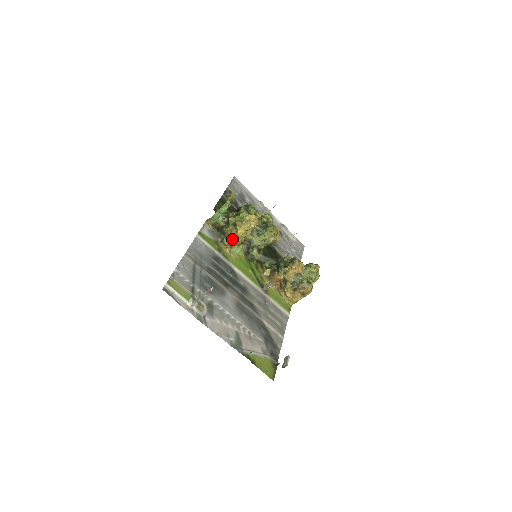
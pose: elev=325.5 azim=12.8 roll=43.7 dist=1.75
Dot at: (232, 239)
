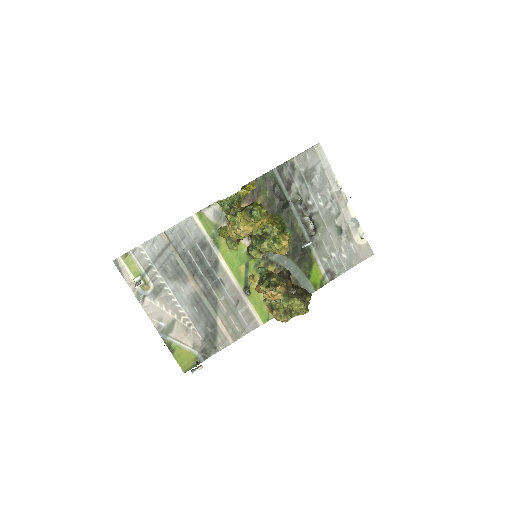
Dot at: (225, 234)
